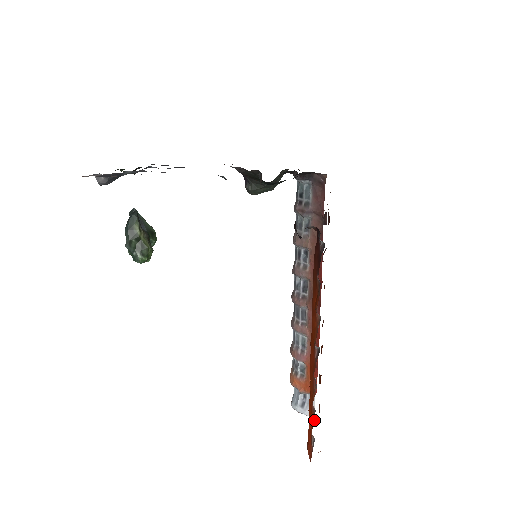
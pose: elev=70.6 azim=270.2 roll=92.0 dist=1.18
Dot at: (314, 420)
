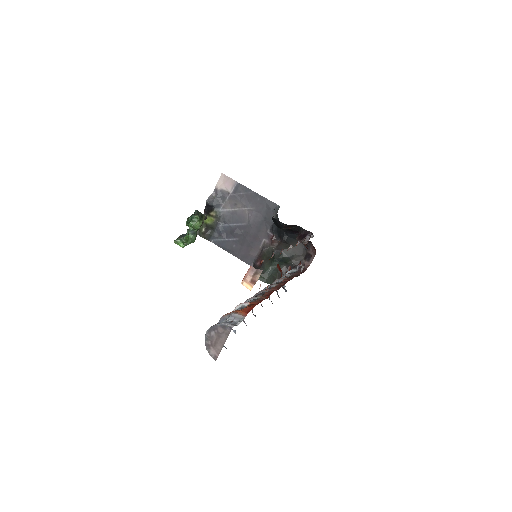
Dot at: occluded
